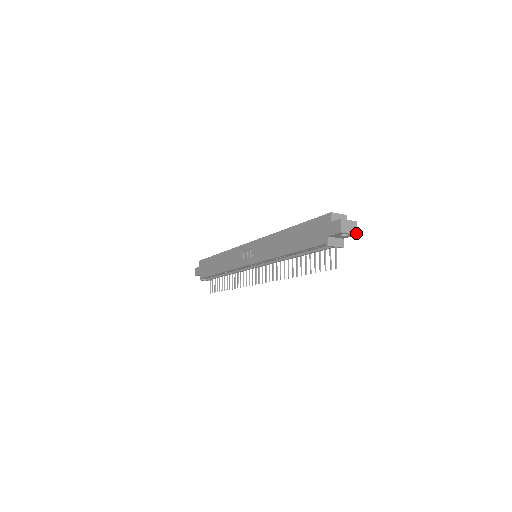
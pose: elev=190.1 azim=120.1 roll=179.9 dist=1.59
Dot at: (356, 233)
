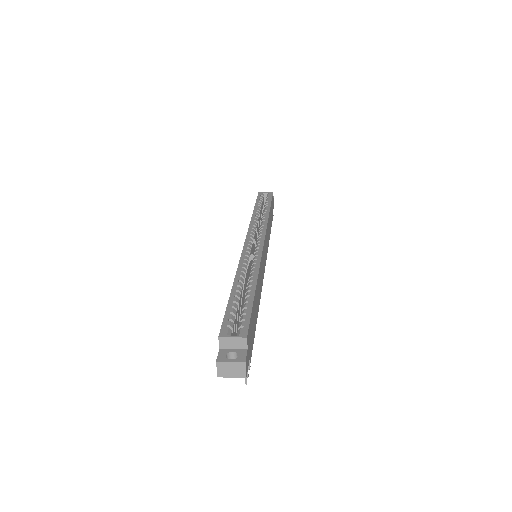
Dot at: (244, 376)
